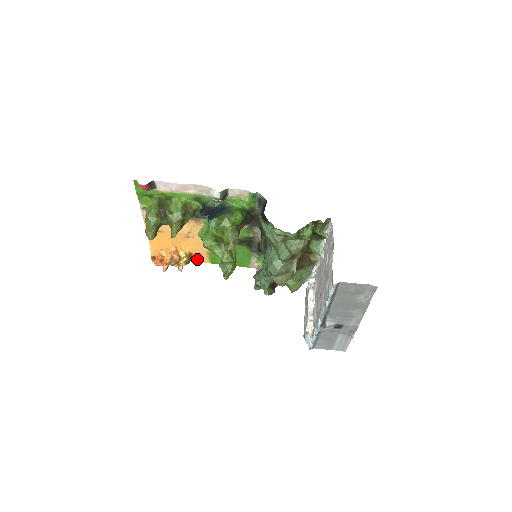
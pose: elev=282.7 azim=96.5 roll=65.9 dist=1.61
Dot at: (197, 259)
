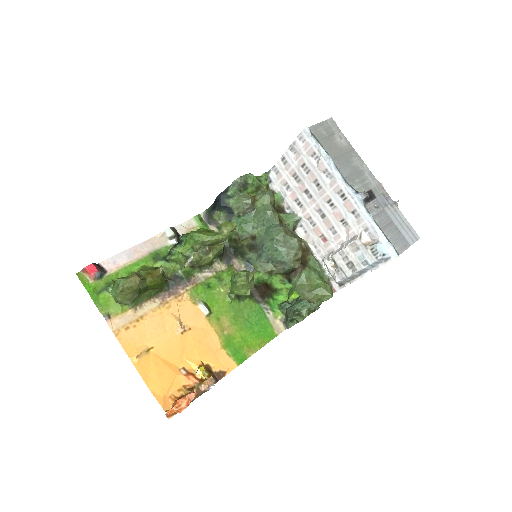
Dot at: (220, 373)
